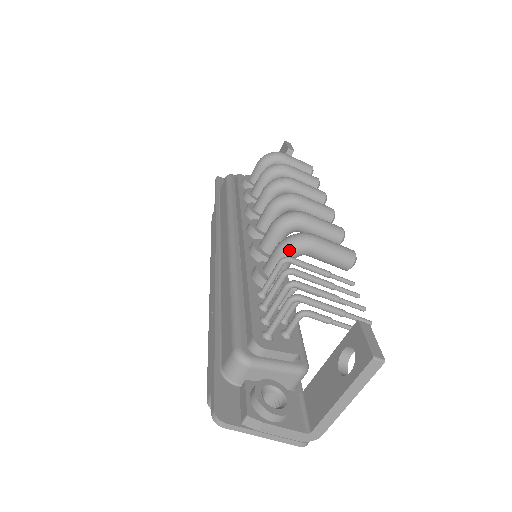
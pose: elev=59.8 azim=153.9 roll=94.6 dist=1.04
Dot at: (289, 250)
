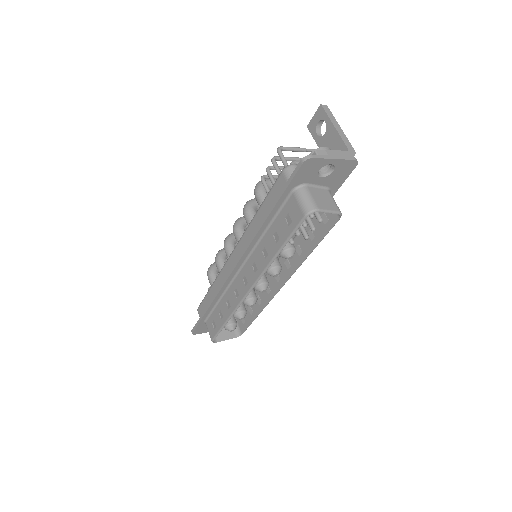
Dot at: (261, 186)
